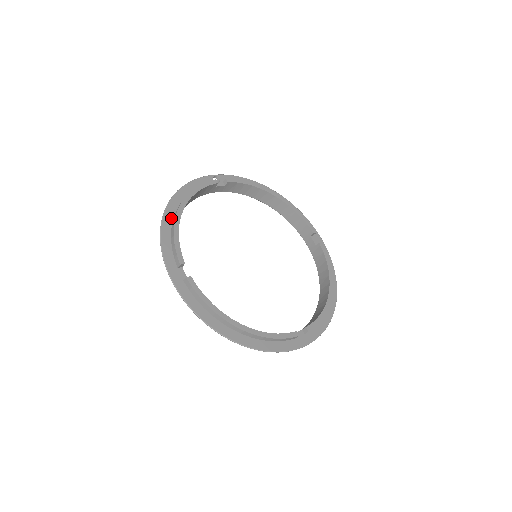
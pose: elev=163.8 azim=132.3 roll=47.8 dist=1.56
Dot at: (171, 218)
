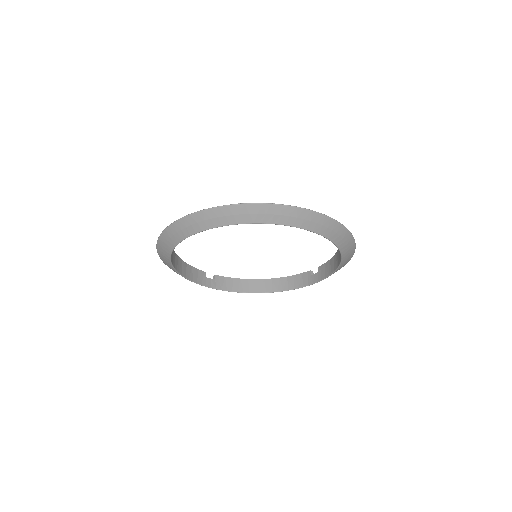
Dot at: occluded
